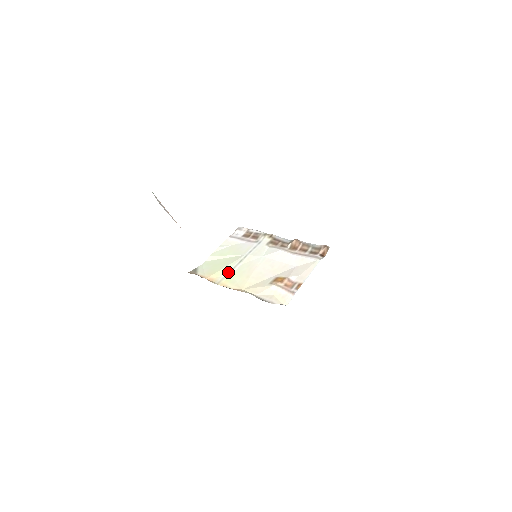
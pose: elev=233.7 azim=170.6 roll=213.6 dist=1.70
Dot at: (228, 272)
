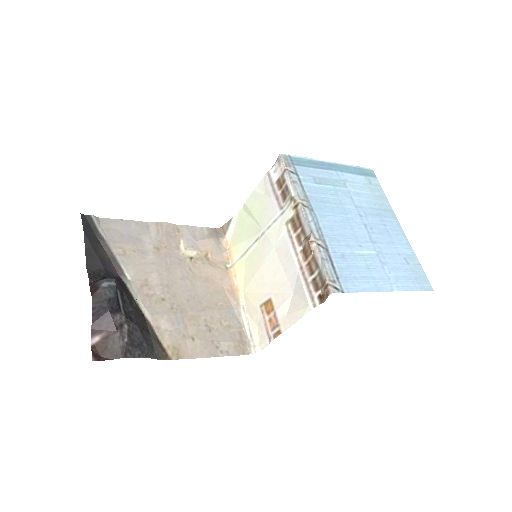
Dot at: (243, 253)
